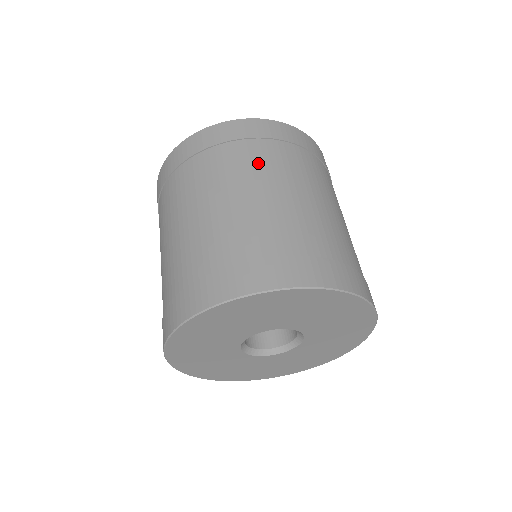
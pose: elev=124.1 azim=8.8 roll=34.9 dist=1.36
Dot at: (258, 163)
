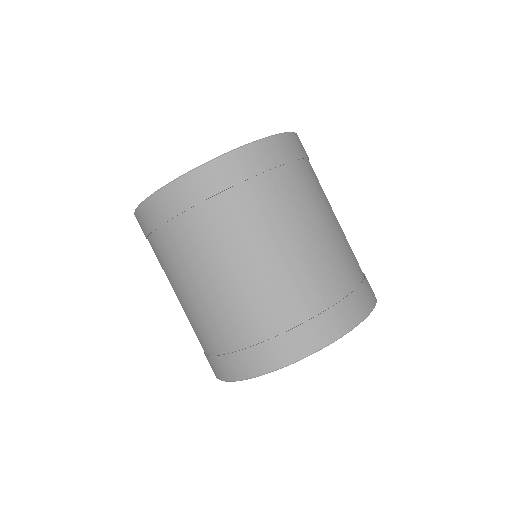
Dot at: (169, 261)
